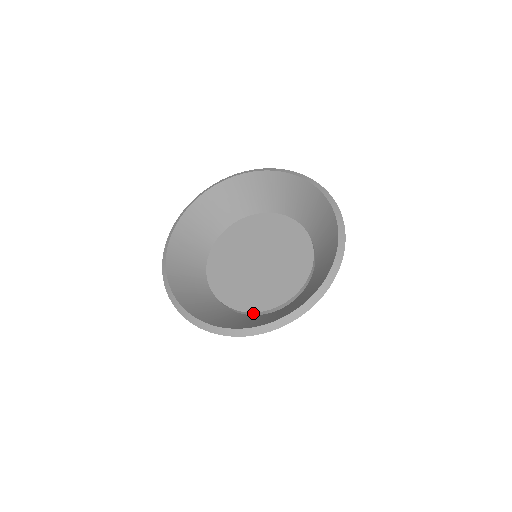
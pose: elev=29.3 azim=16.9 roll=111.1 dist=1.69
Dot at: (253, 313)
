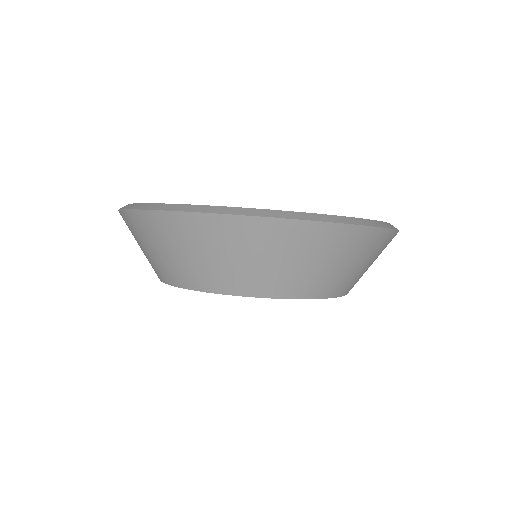
Dot at: occluded
